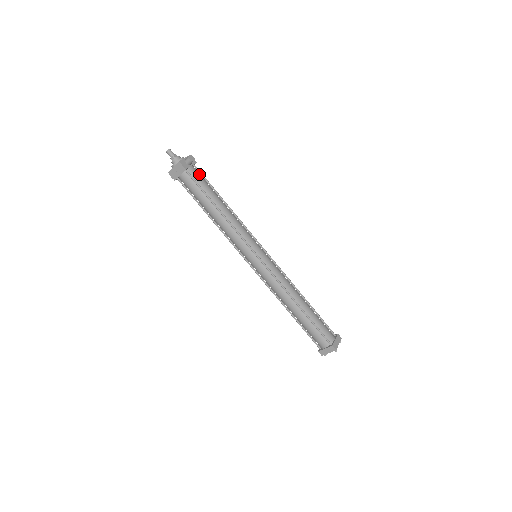
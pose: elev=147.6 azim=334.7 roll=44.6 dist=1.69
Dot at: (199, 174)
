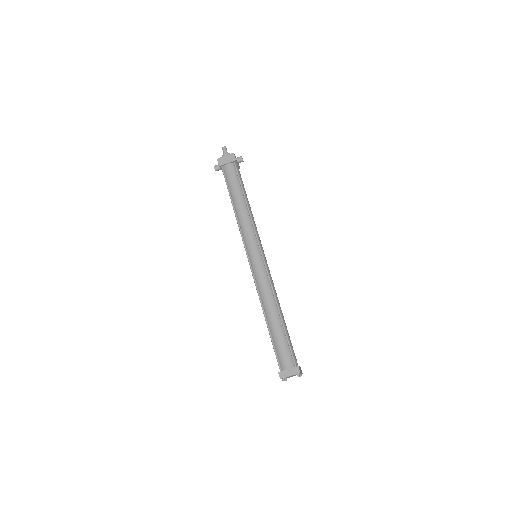
Dot at: (240, 174)
